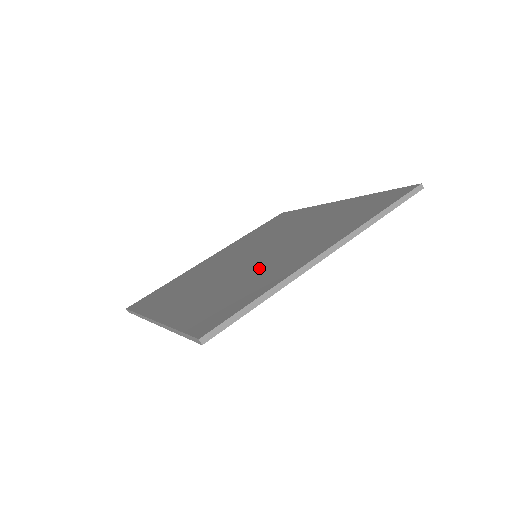
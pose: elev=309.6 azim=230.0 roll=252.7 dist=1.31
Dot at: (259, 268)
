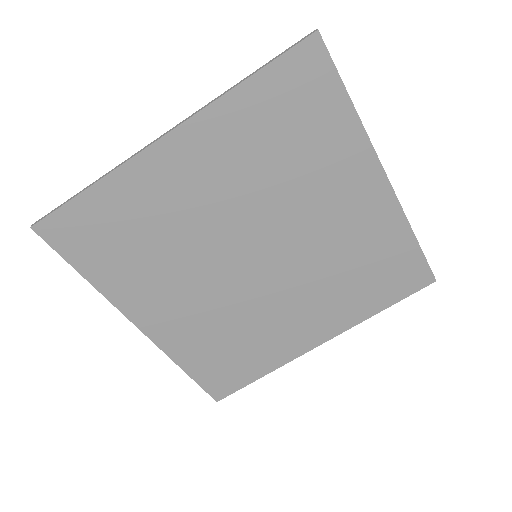
Dot at: (262, 318)
